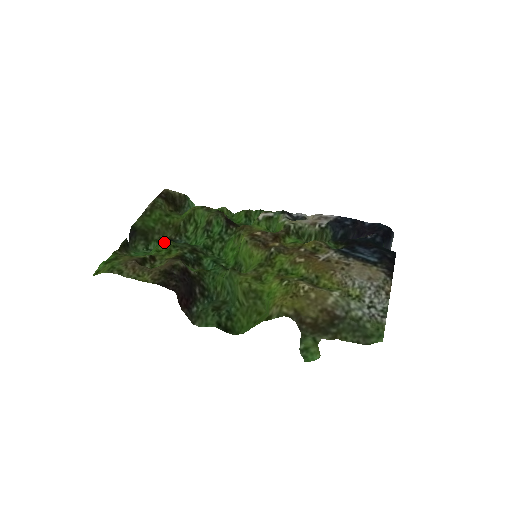
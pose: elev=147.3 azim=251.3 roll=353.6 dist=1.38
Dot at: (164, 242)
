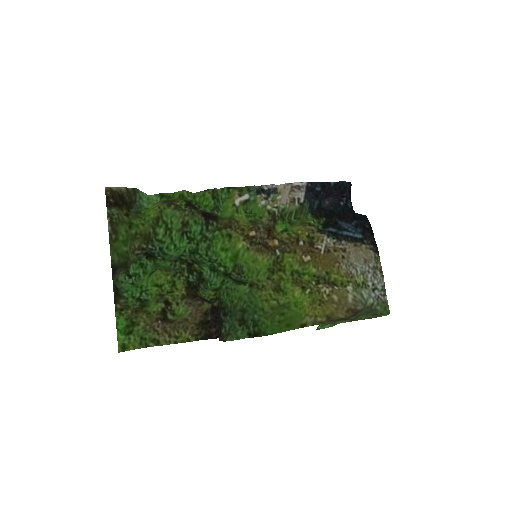
Dot at: (163, 276)
